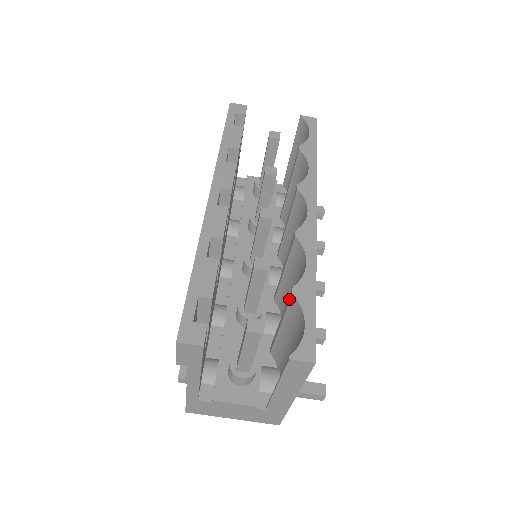
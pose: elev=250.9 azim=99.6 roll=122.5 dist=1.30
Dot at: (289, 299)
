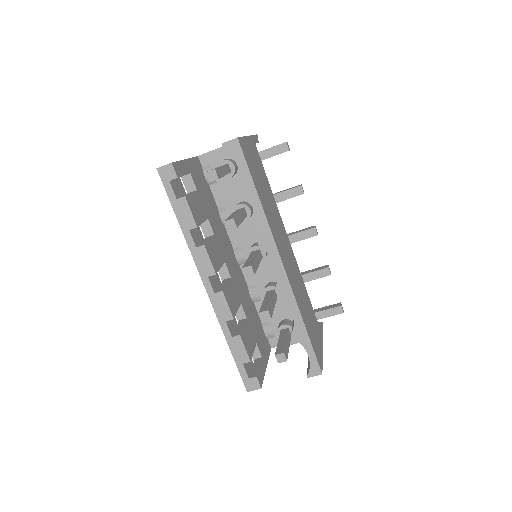
Dot at: occluded
